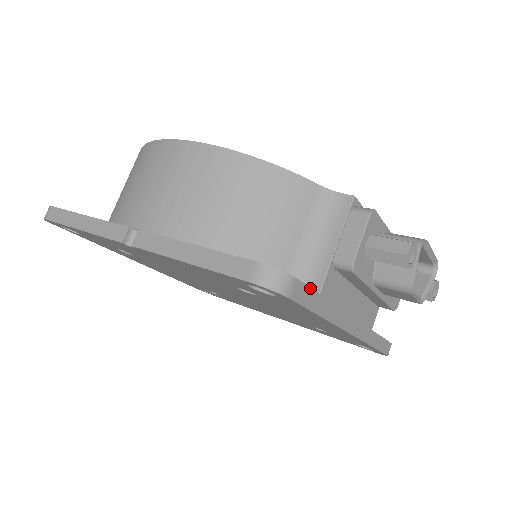
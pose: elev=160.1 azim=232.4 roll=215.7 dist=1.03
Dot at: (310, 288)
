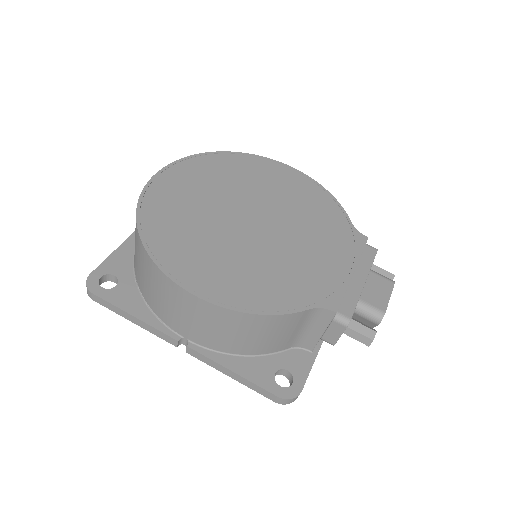
Dot at: occluded
